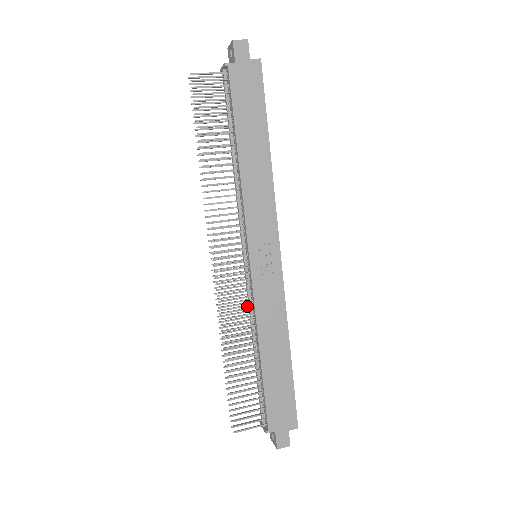
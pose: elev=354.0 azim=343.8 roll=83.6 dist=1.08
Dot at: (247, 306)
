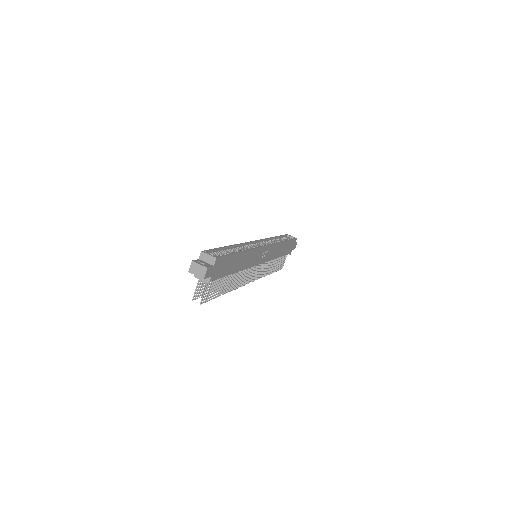
Dot at: occluded
